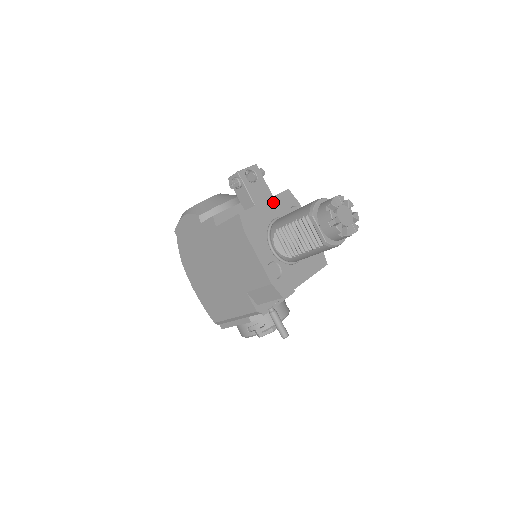
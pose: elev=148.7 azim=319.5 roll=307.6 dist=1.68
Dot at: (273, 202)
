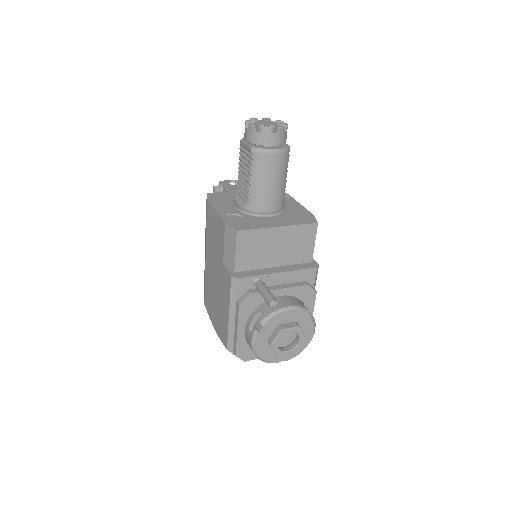
Dot at: occluded
